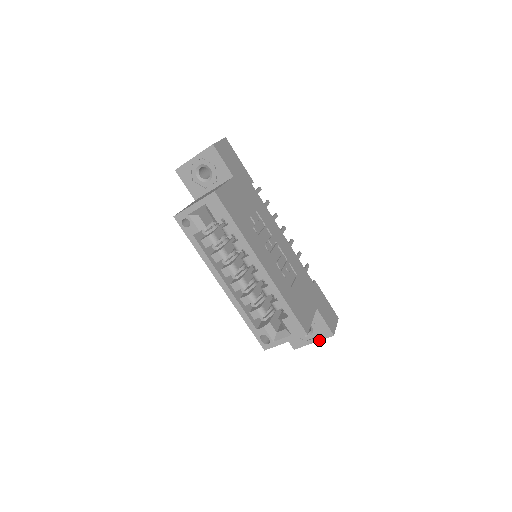
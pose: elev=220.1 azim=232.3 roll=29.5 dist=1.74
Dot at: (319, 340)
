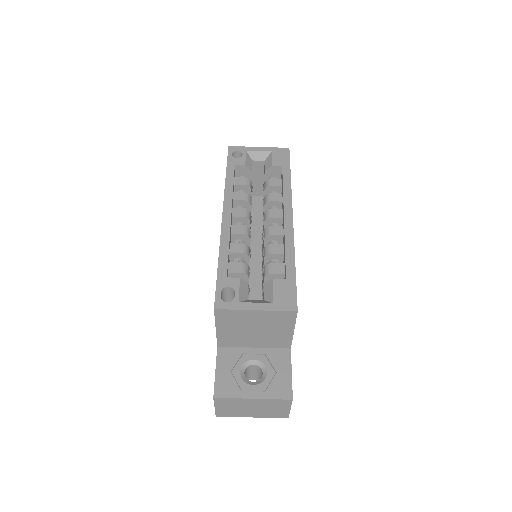
Dot at: (265, 397)
